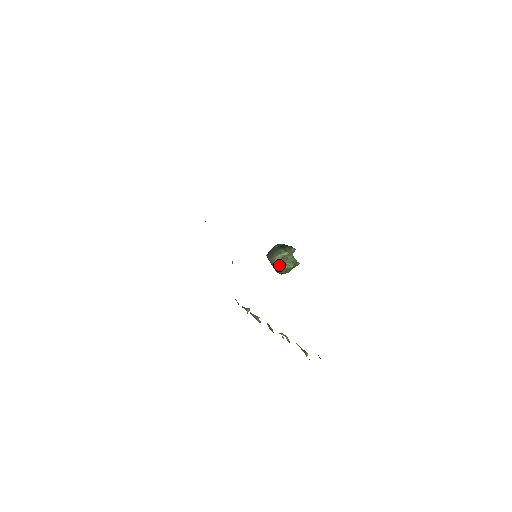
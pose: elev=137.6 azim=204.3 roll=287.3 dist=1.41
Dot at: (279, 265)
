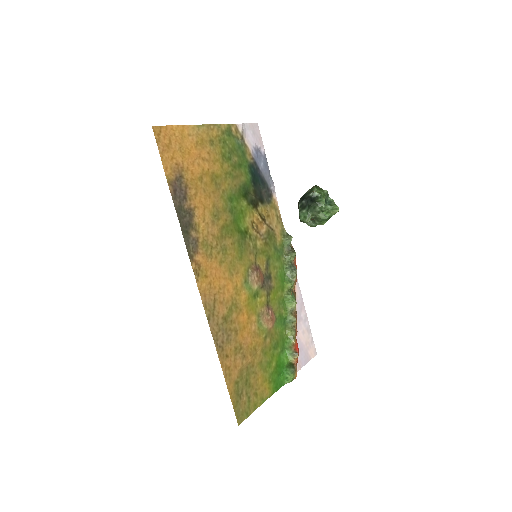
Dot at: (307, 224)
